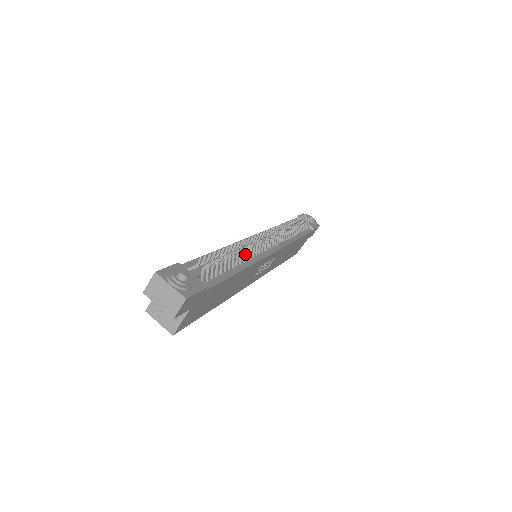
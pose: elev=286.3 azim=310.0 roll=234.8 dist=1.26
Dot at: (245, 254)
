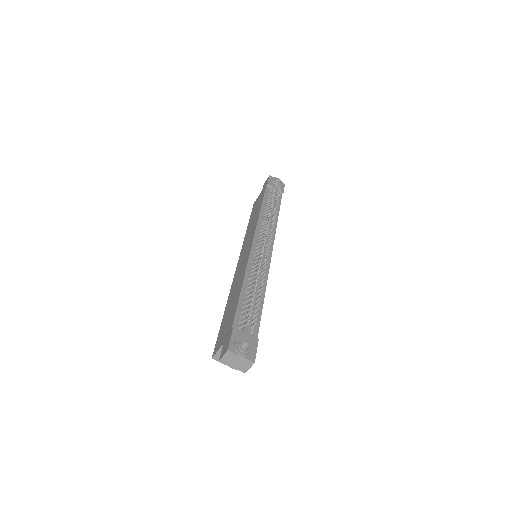
Dot at: occluded
